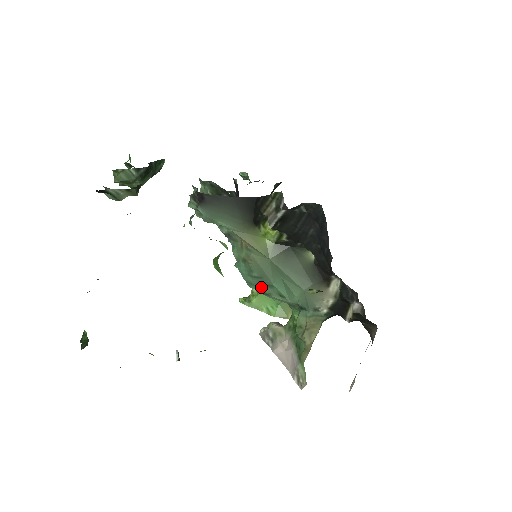
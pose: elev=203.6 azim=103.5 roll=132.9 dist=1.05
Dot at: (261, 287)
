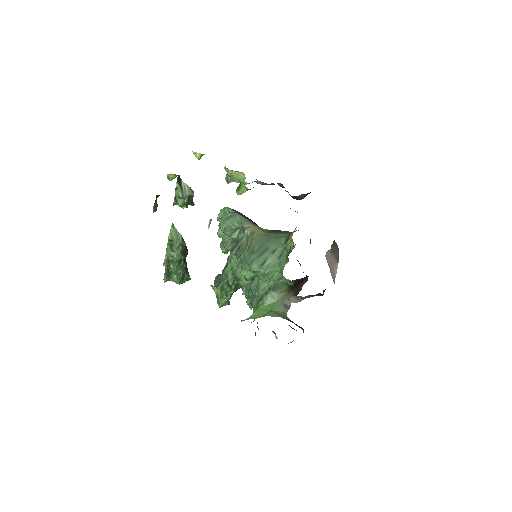
Dot at: (260, 257)
